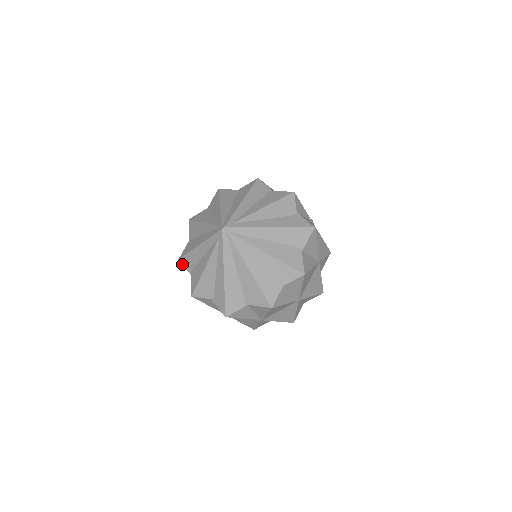
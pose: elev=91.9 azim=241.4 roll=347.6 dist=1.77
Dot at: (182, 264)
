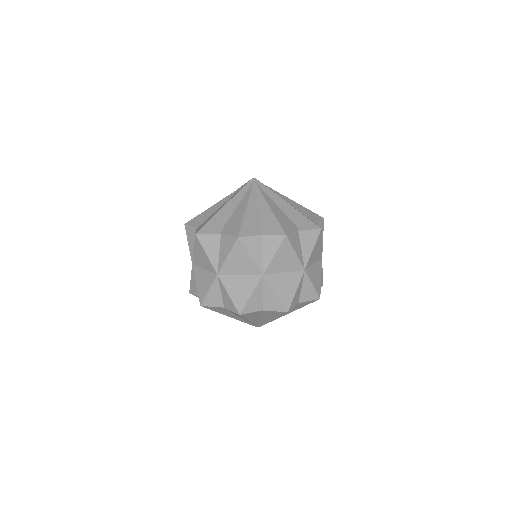
Dot at: occluded
